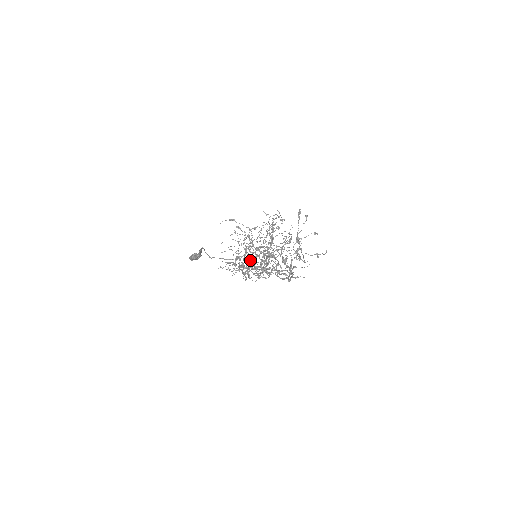
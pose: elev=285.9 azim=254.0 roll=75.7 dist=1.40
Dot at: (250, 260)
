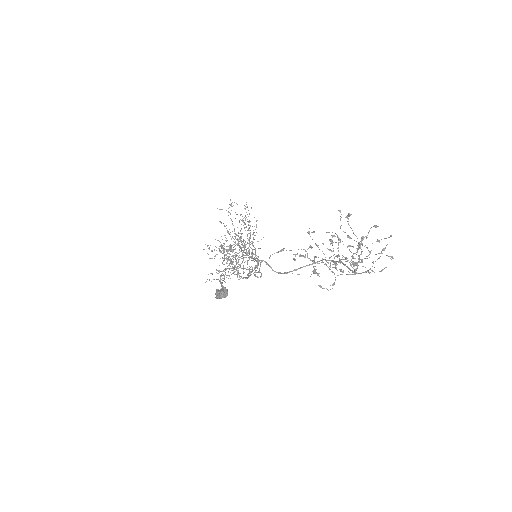
Dot at: (232, 258)
